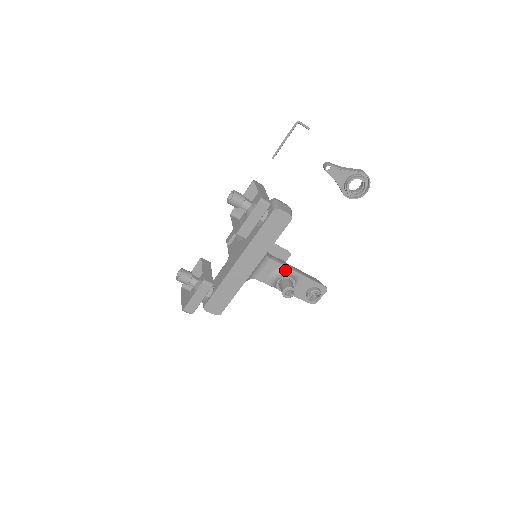
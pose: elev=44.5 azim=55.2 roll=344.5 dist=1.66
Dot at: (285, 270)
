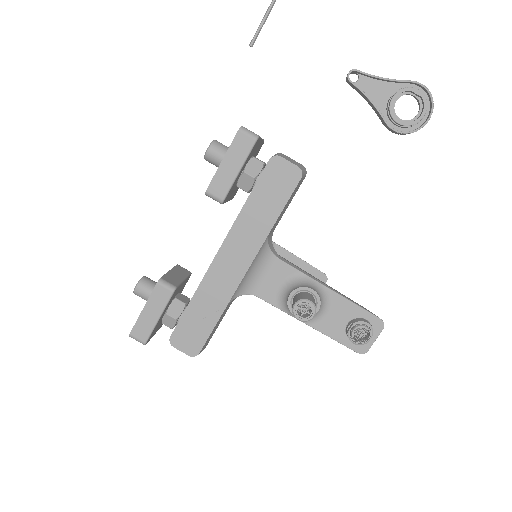
Dot at: (303, 279)
